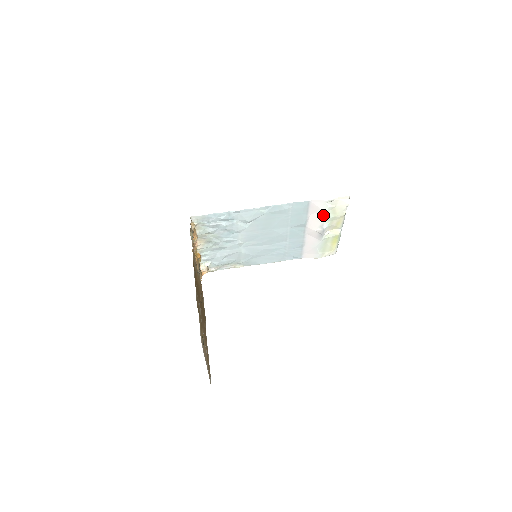
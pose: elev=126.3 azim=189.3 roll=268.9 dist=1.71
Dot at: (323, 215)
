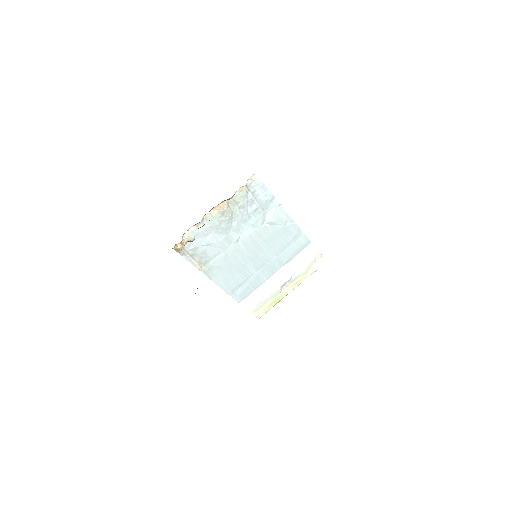
Dot at: (303, 264)
